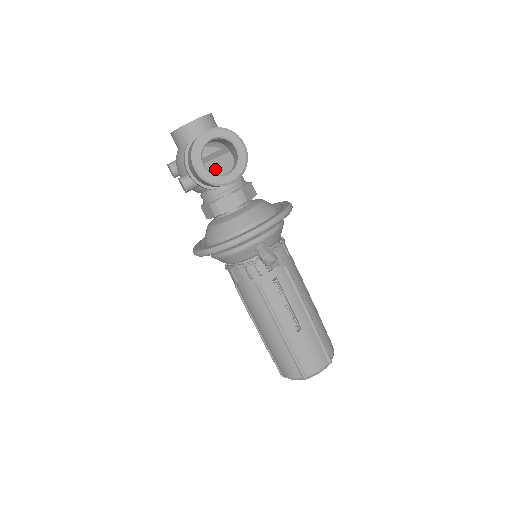
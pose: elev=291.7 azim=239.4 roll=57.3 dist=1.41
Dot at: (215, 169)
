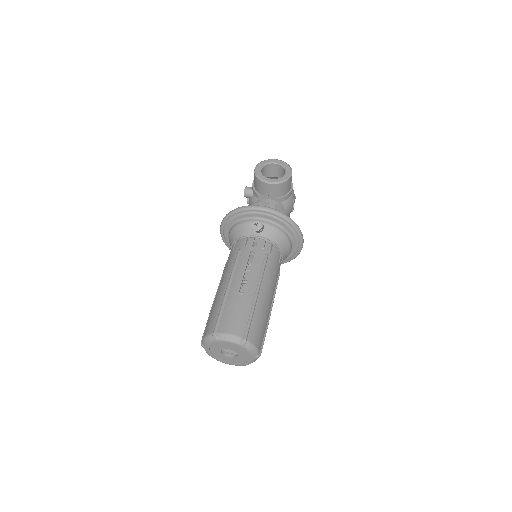
Dot at: occluded
